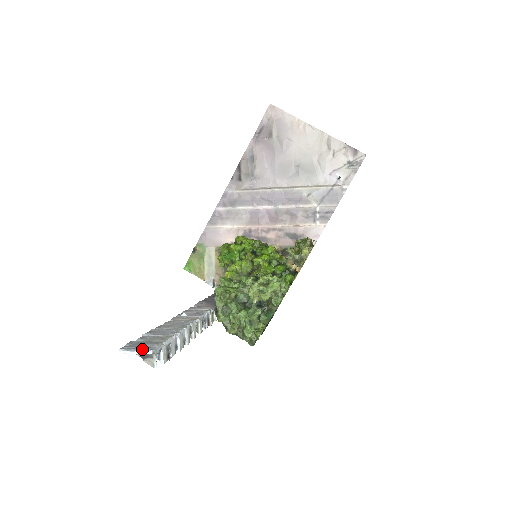
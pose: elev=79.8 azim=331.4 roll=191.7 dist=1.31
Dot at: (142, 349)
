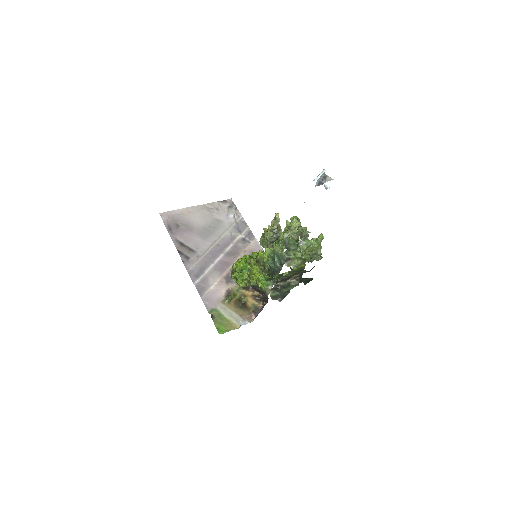
Dot at: (320, 174)
